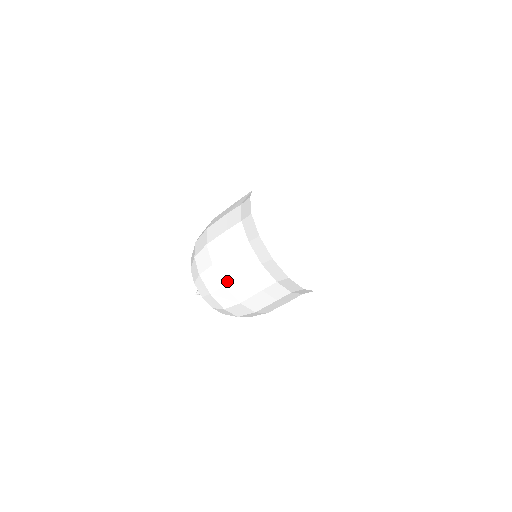
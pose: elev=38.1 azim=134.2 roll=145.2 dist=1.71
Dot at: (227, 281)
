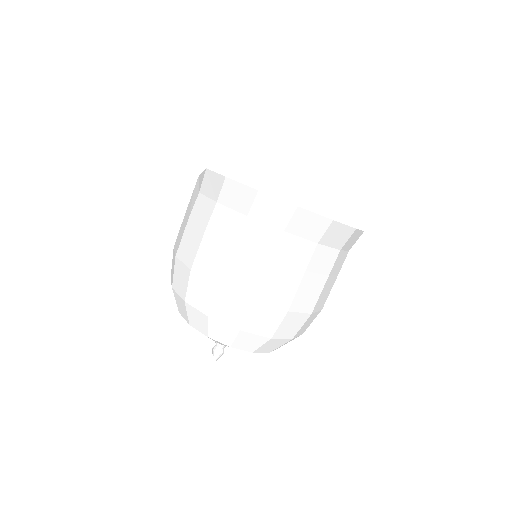
Dot at: (253, 292)
